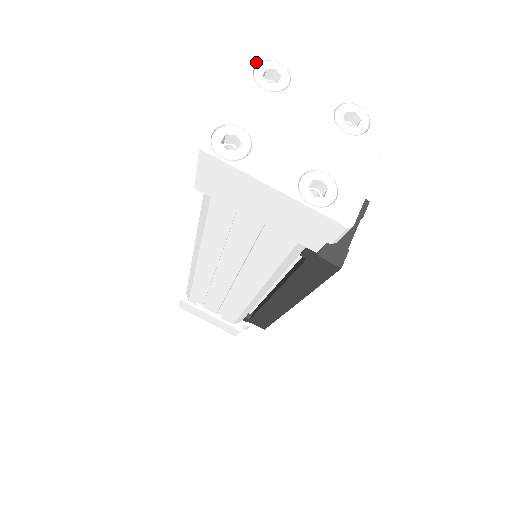
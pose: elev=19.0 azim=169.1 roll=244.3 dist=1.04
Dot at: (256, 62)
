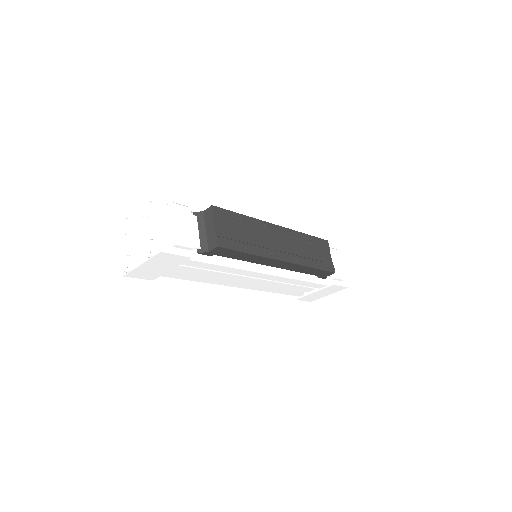
Dot at: (121, 228)
